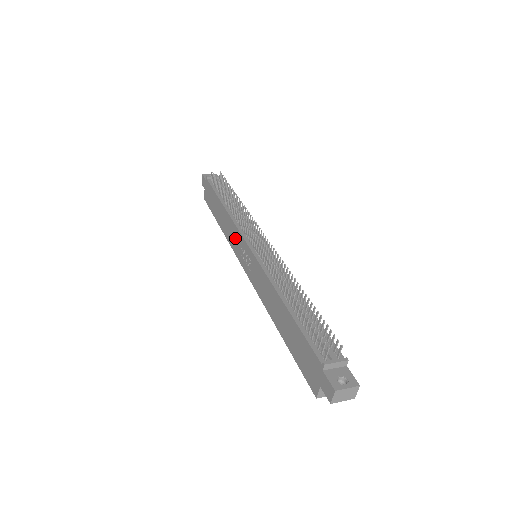
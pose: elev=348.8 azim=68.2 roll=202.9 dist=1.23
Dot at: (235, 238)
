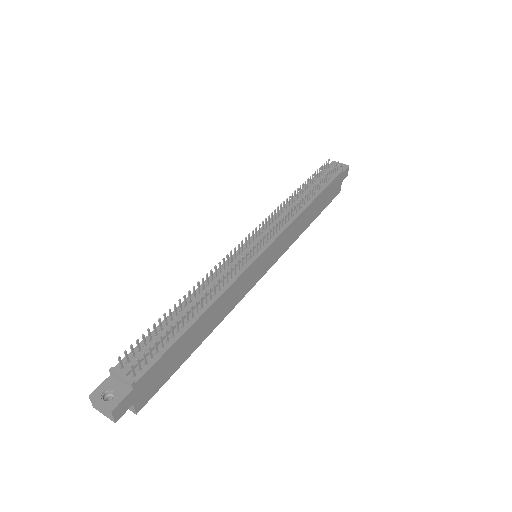
Dot at: occluded
